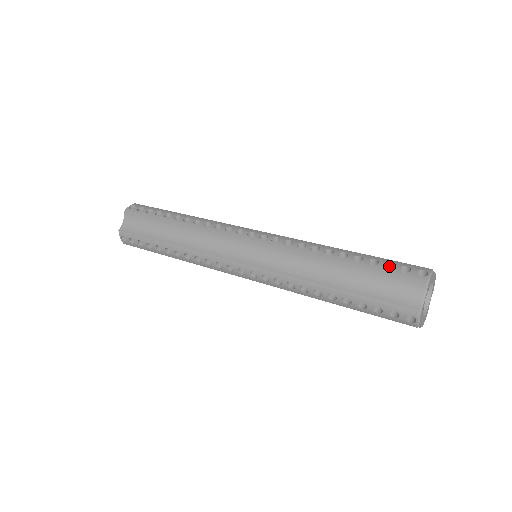
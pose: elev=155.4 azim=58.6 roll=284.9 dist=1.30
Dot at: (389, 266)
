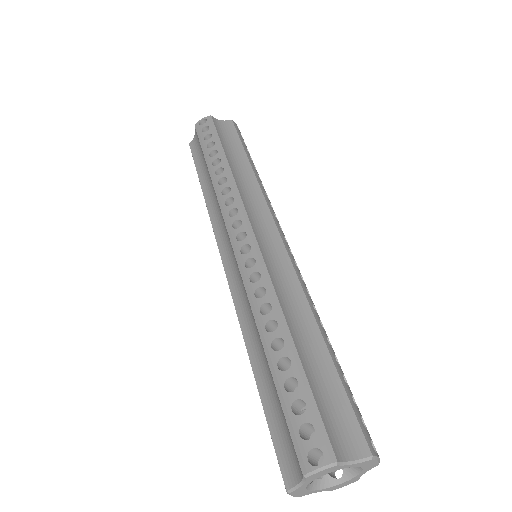
Dot at: (307, 404)
